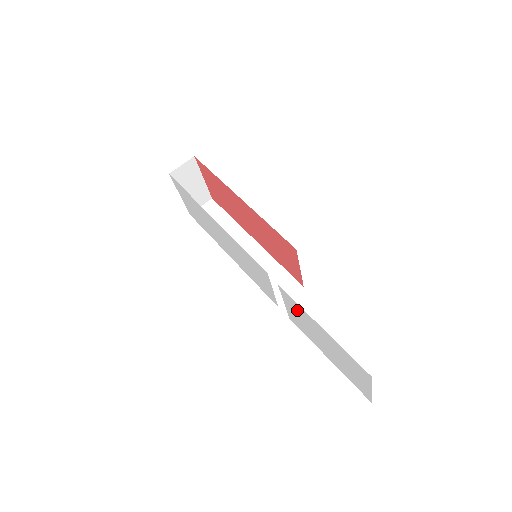
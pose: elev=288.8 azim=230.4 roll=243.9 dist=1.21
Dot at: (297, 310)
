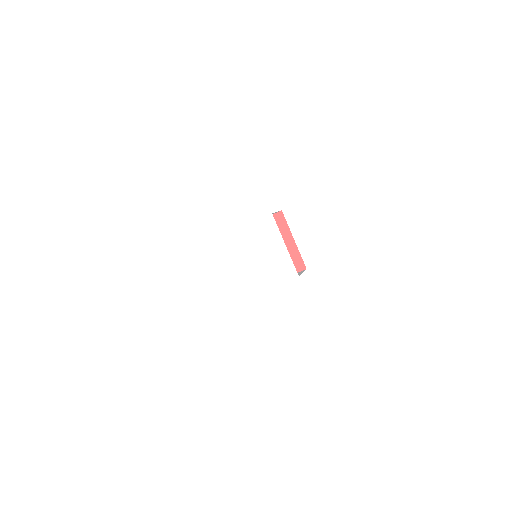
Dot at: (310, 217)
